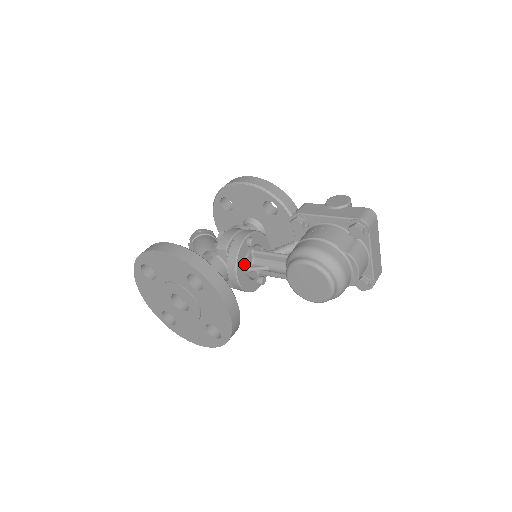
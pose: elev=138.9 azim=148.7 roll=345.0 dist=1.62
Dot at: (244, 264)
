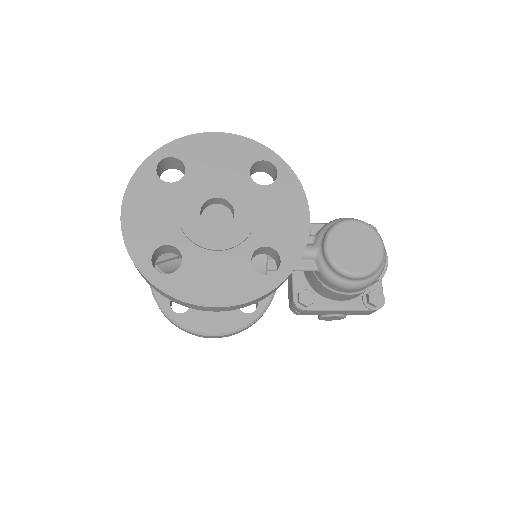
Dot at: occluded
